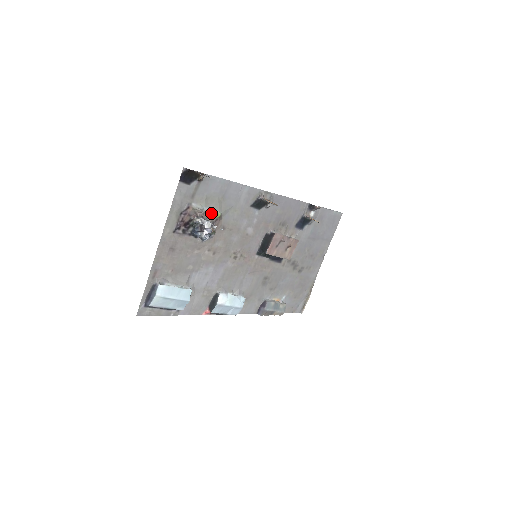
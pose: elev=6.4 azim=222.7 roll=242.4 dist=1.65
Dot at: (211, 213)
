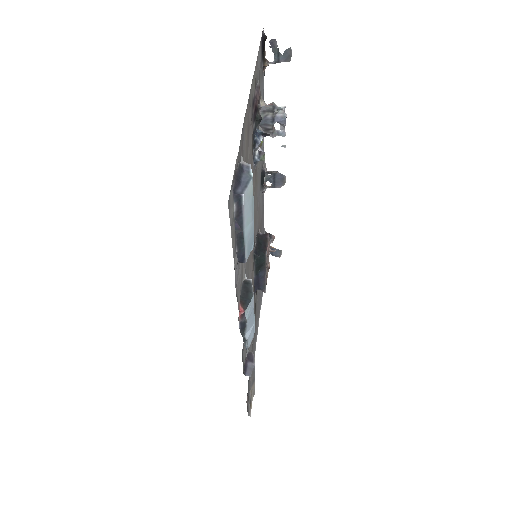
Dot at: occluded
